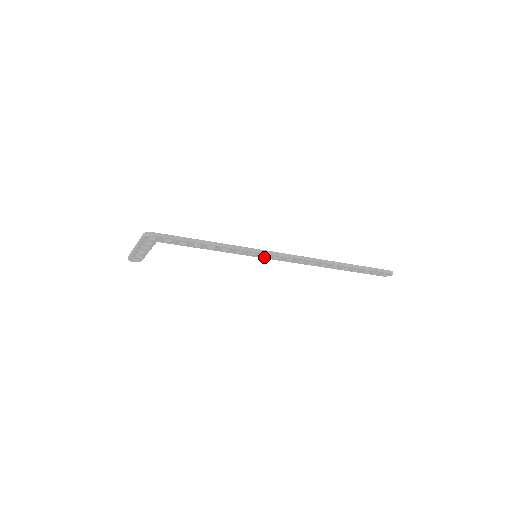
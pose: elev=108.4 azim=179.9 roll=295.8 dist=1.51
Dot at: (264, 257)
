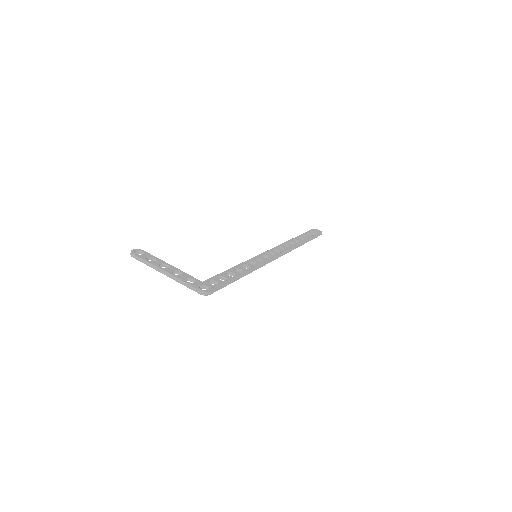
Dot at: occluded
